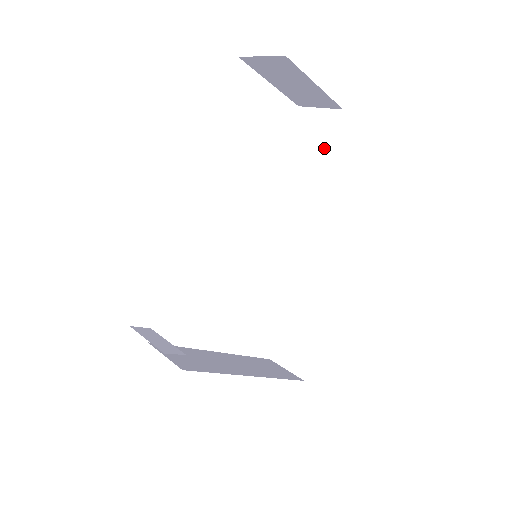
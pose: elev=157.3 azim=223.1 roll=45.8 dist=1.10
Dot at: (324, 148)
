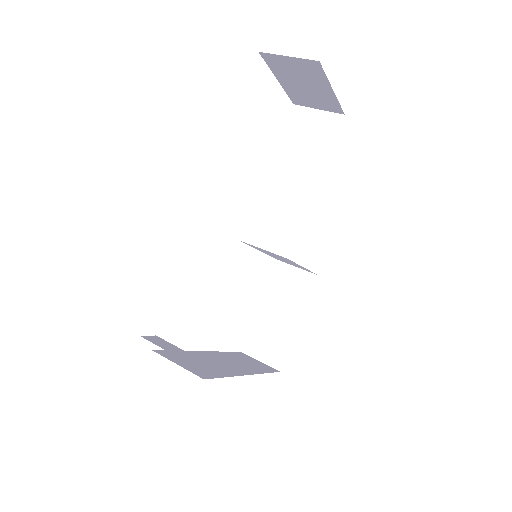
Dot at: (326, 151)
